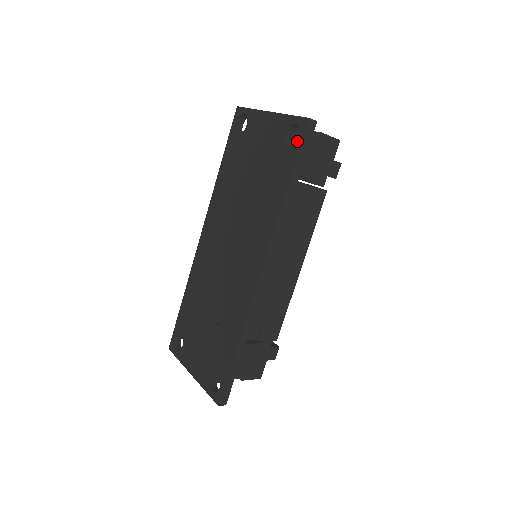
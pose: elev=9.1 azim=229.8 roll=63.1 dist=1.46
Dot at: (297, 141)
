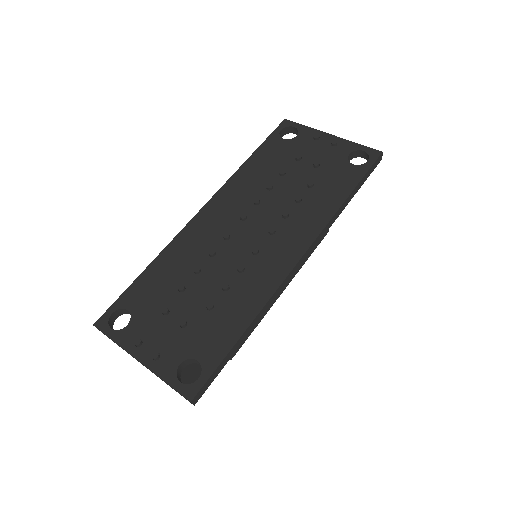
Dot at: (366, 164)
